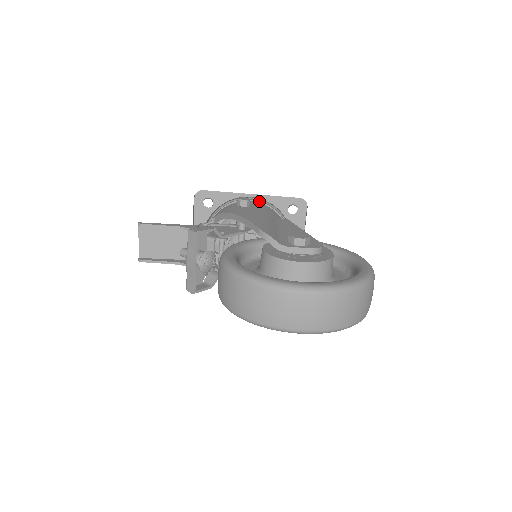
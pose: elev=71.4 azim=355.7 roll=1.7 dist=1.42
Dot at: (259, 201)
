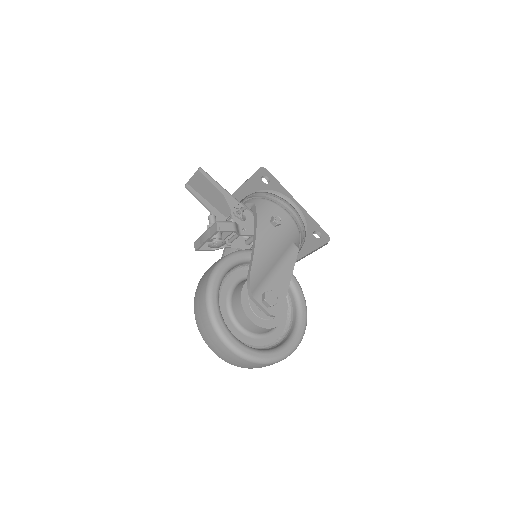
Dot at: (298, 214)
